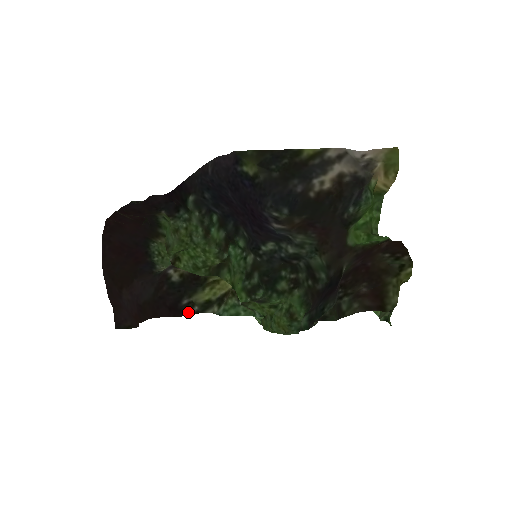
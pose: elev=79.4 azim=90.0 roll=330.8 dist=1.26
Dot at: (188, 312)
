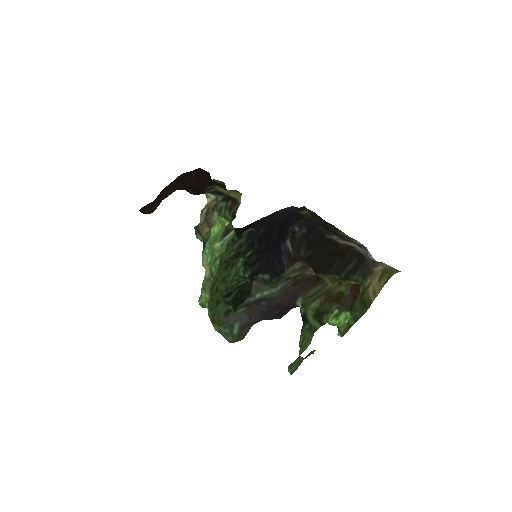
Dot at: (203, 192)
